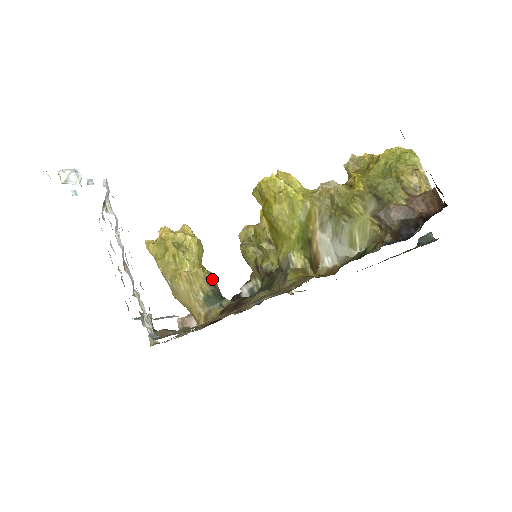
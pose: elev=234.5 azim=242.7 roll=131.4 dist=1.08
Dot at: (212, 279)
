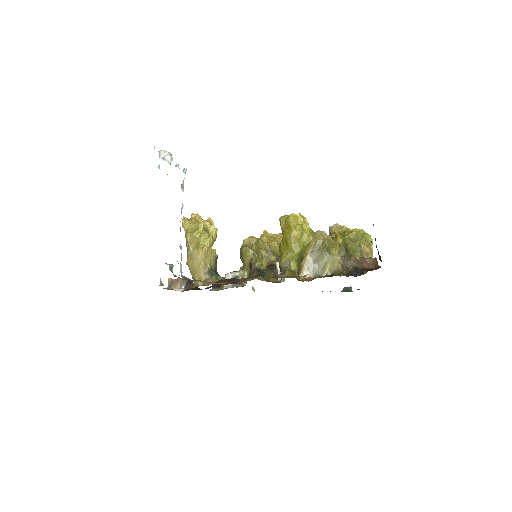
Dot at: occluded
